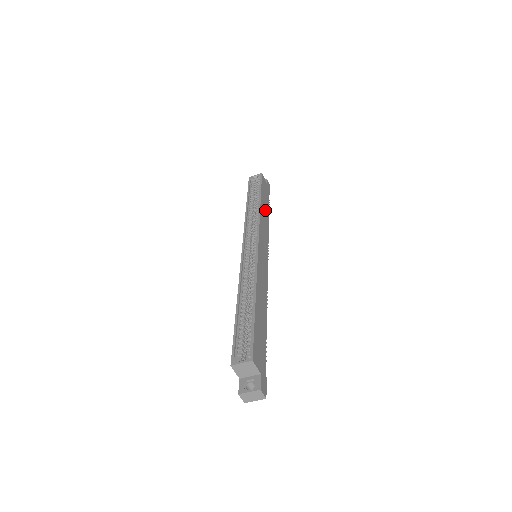
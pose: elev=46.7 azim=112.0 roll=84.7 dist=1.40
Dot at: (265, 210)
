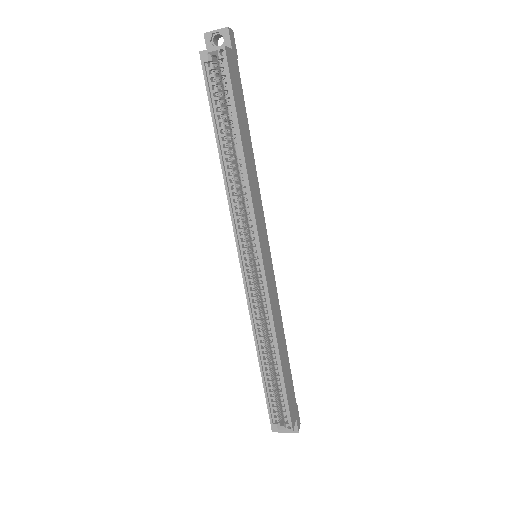
Dot at: (248, 147)
